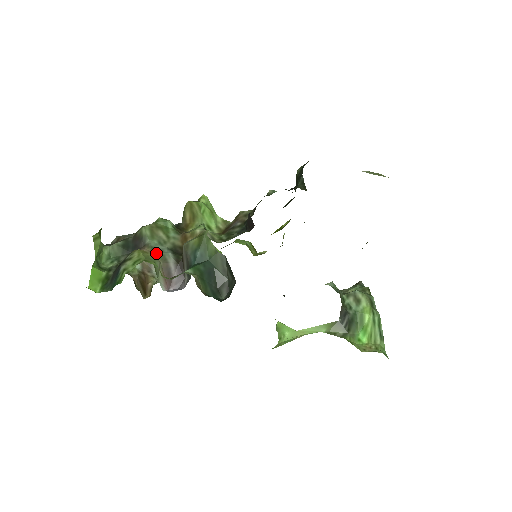
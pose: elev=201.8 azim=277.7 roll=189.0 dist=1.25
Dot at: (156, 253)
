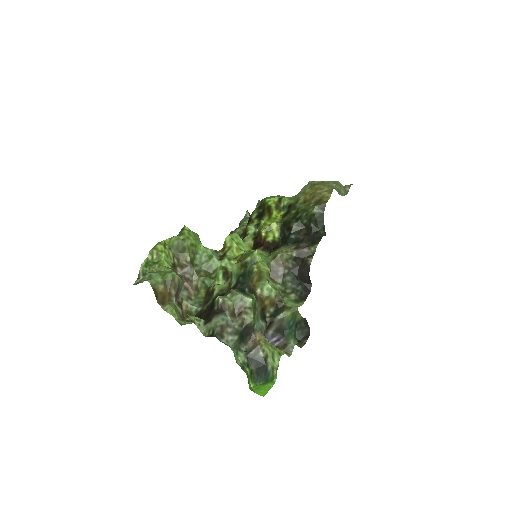
Dot at: occluded
